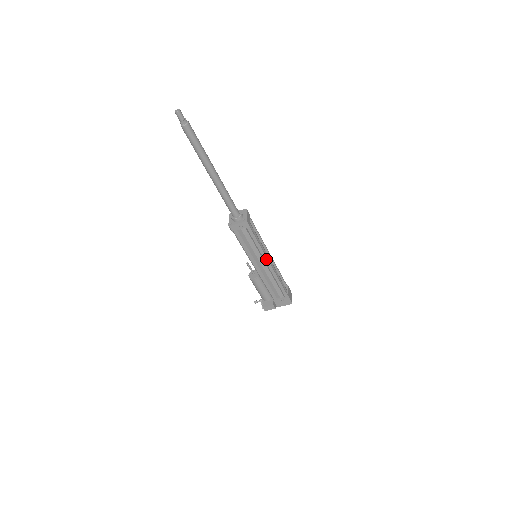
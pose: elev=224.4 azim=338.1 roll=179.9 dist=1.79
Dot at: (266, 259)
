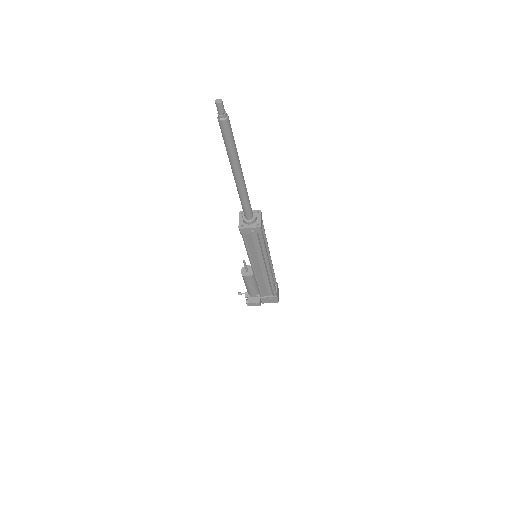
Dot at: (267, 262)
